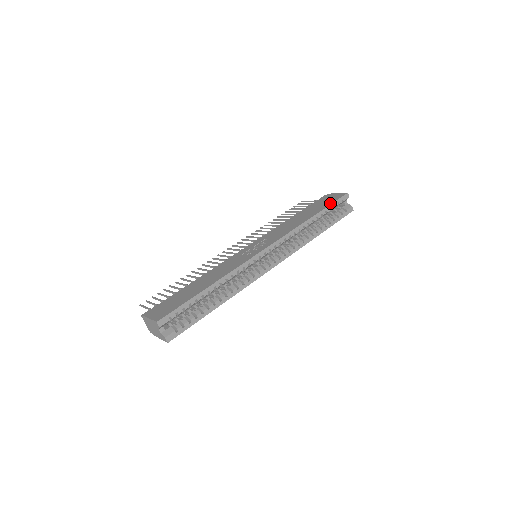
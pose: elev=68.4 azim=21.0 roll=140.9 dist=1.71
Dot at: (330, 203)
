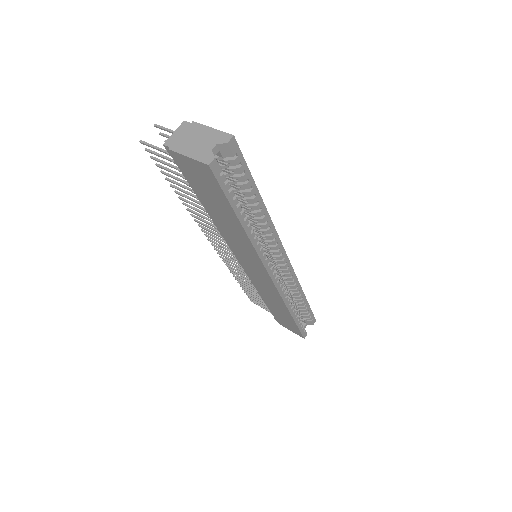
Dot at: occluded
